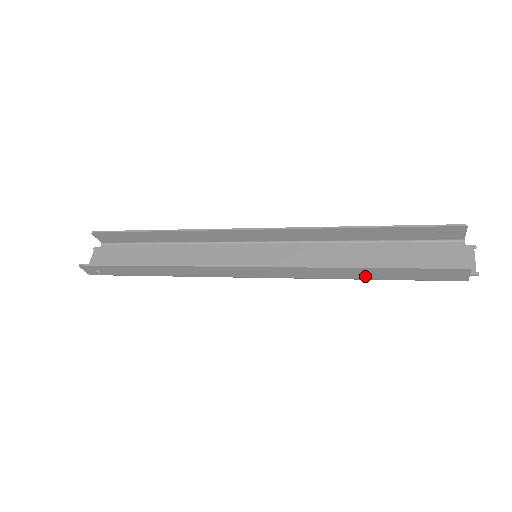
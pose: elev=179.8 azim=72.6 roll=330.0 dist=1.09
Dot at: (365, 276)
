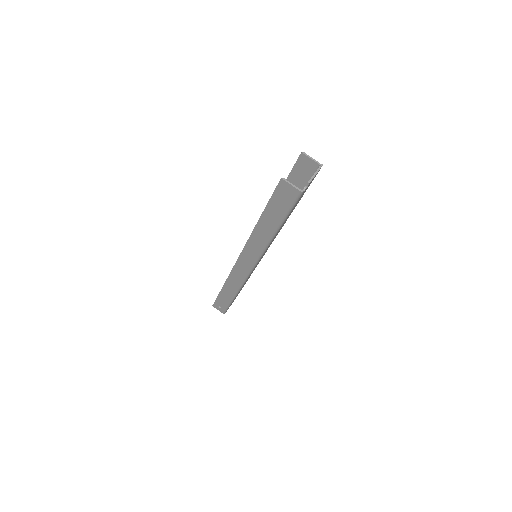
Dot at: (269, 229)
